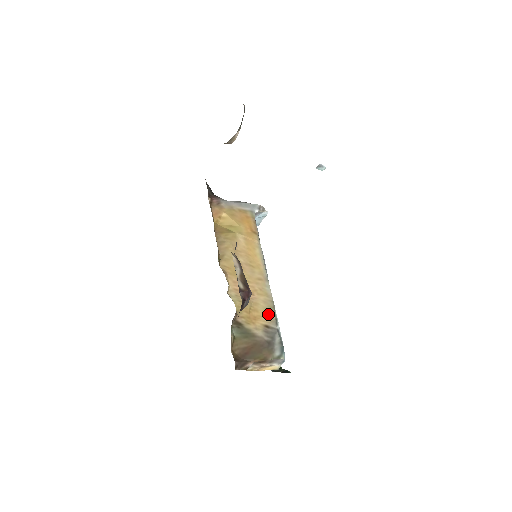
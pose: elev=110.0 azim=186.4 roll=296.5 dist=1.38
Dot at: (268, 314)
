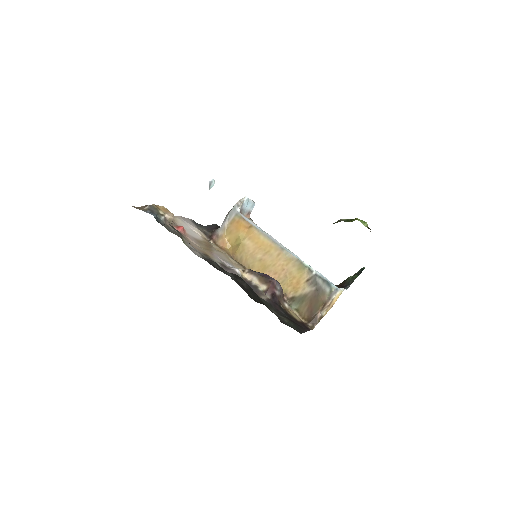
Dot at: (302, 272)
